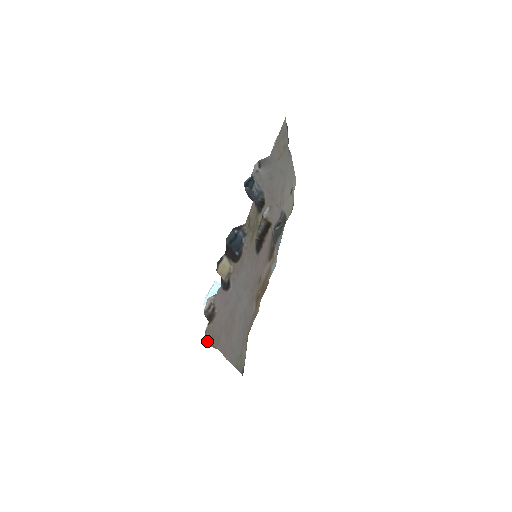
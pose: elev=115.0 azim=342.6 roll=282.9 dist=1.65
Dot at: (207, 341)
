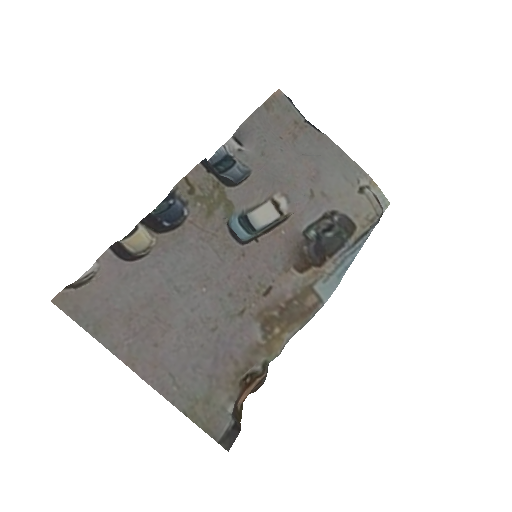
Dot at: occluded
